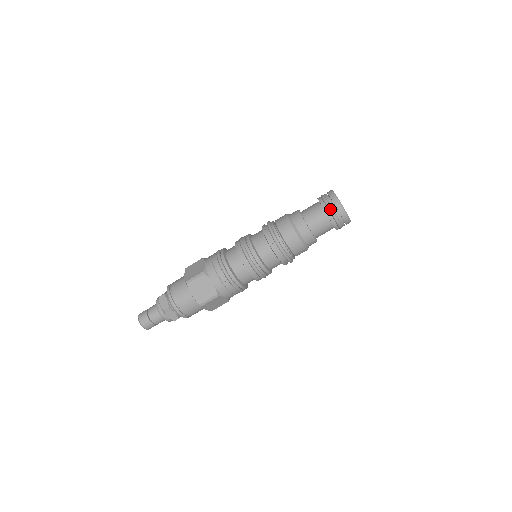
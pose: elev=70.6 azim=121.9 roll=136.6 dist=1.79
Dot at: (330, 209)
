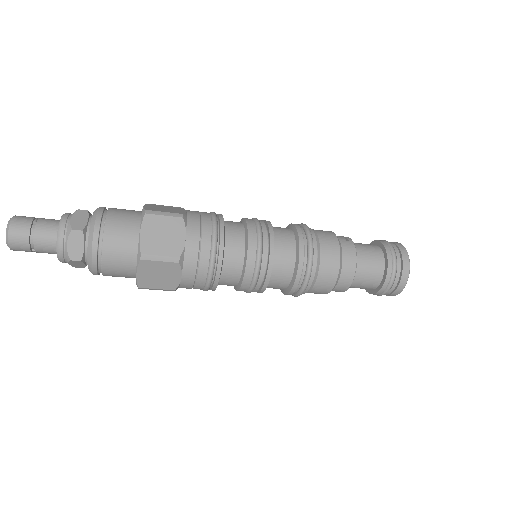
Dot at: (391, 285)
